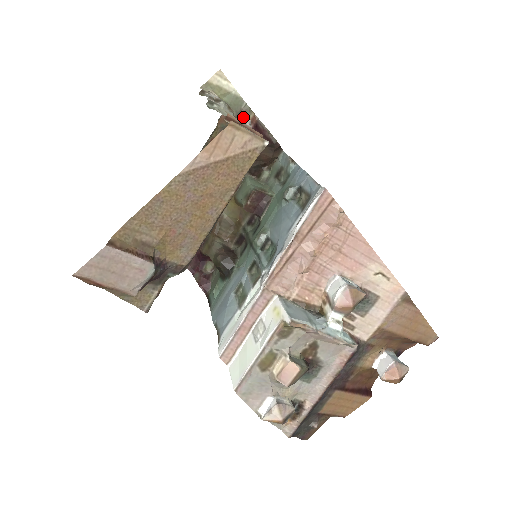
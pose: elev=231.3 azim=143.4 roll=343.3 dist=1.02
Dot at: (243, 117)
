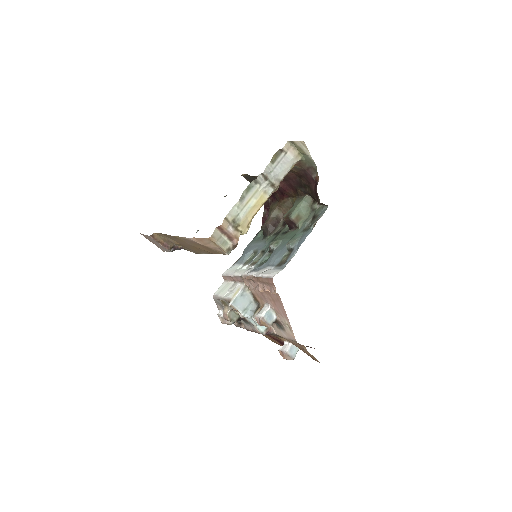
Dot at: (312, 171)
